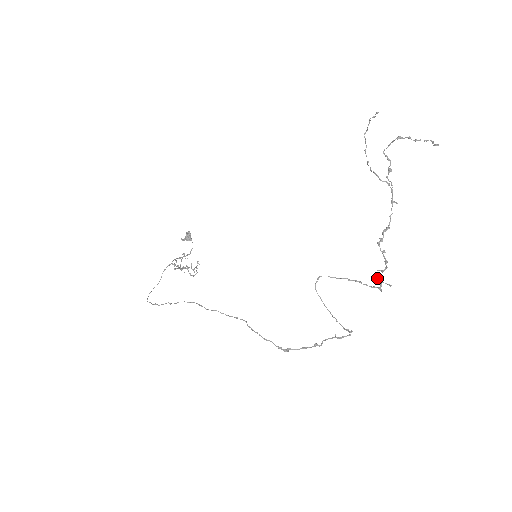
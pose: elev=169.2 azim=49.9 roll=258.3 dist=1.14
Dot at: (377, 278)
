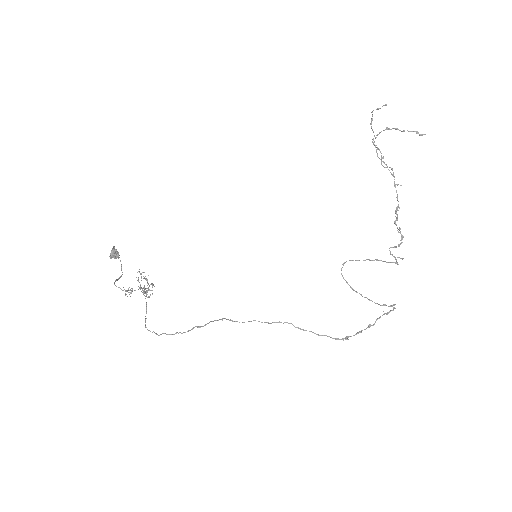
Dot at: (390, 254)
